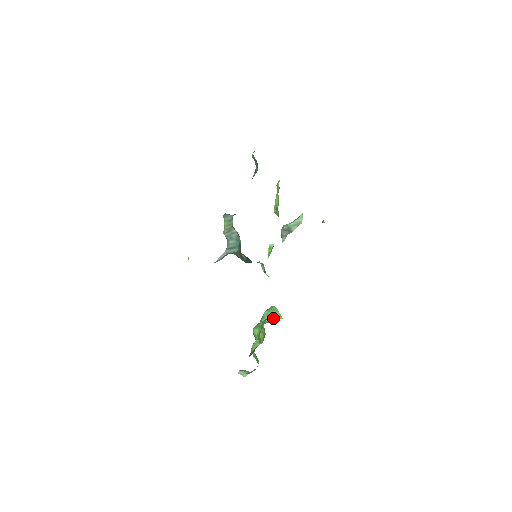
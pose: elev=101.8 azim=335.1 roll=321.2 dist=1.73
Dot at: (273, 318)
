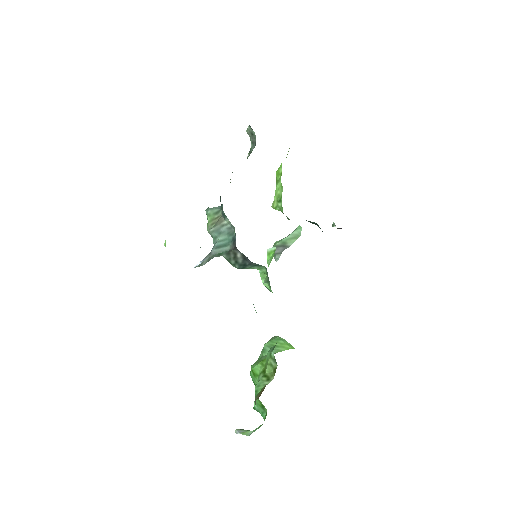
Dot at: (280, 349)
